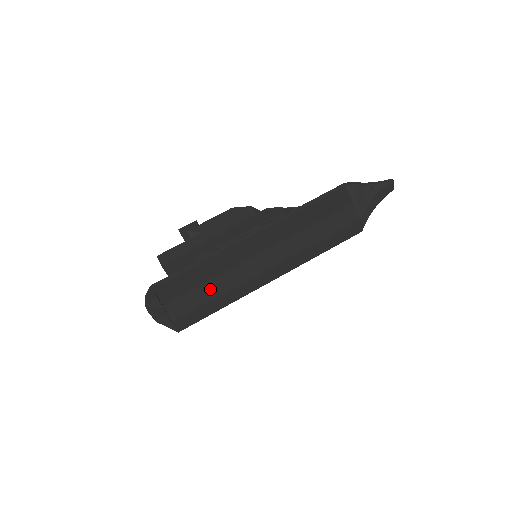
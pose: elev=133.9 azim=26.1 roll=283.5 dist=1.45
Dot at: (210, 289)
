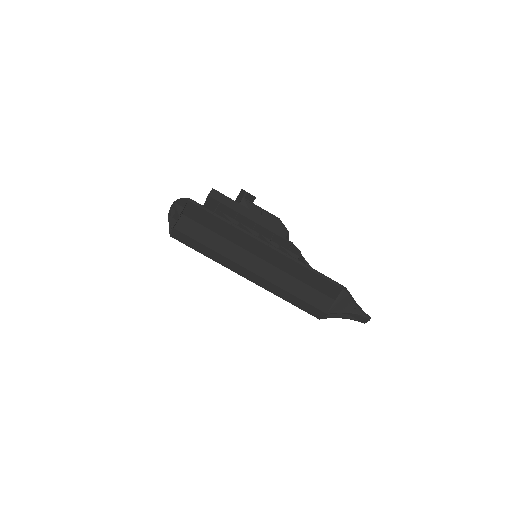
Dot at: (213, 239)
